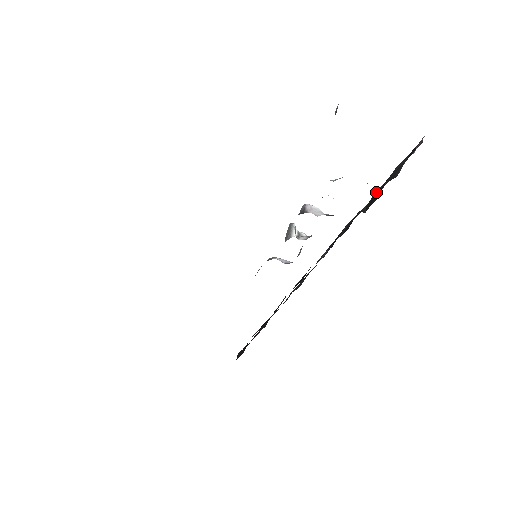
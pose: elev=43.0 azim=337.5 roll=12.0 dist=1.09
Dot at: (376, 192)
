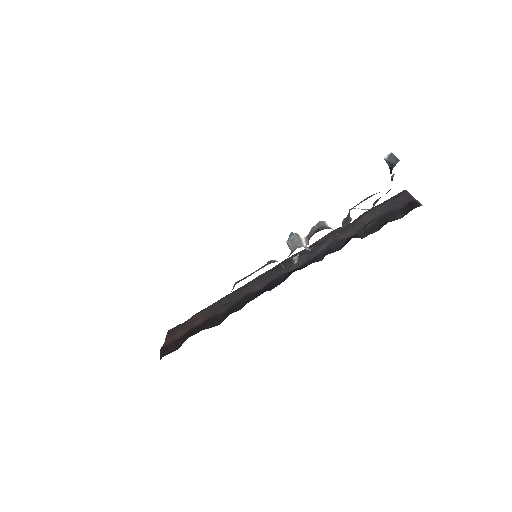
Dot at: (370, 225)
